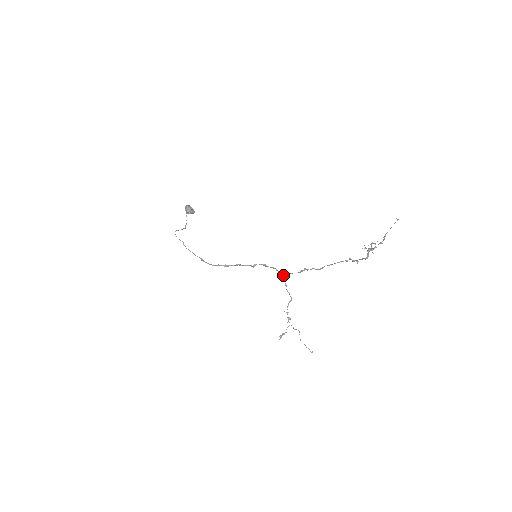
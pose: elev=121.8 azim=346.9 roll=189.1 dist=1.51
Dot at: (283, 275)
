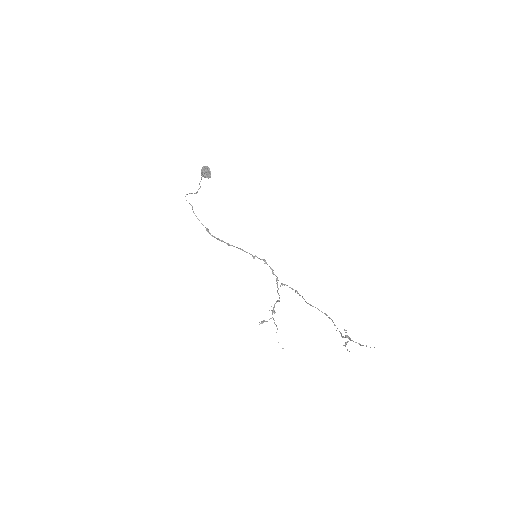
Dot at: occluded
